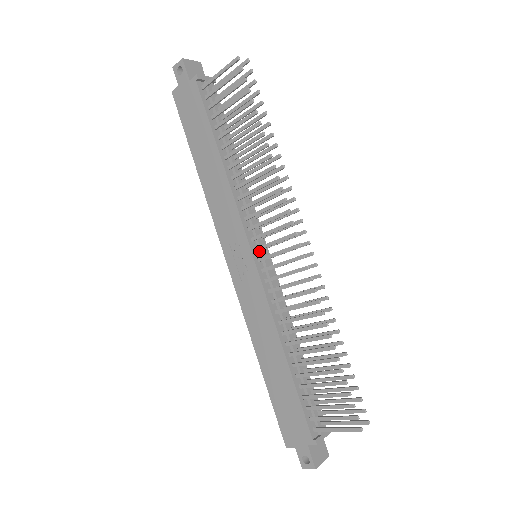
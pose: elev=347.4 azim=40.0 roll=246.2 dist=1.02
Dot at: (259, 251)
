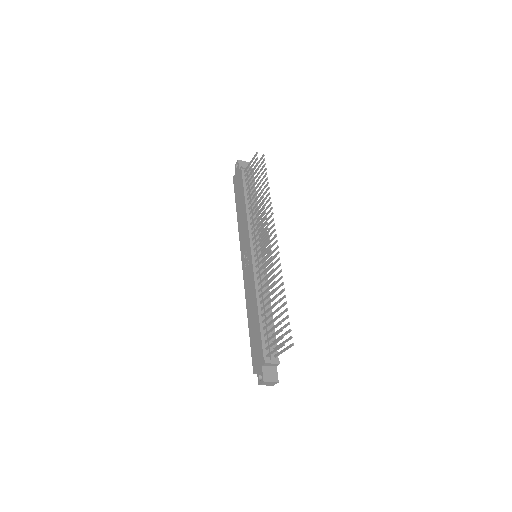
Dot at: occluded
